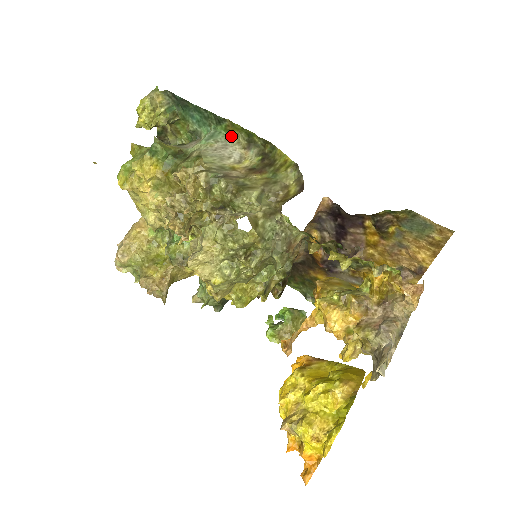
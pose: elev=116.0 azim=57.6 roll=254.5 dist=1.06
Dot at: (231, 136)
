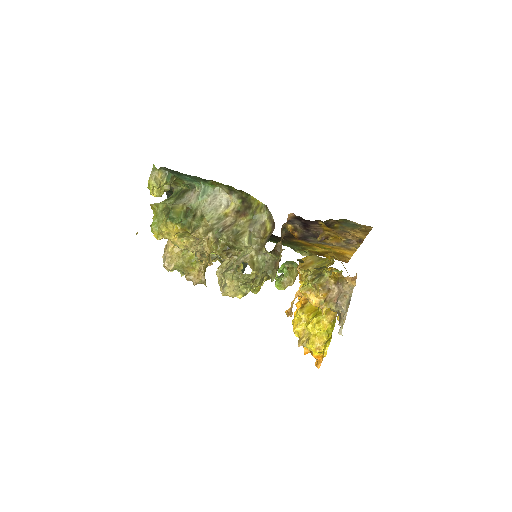
Dot at: (216, 187)
